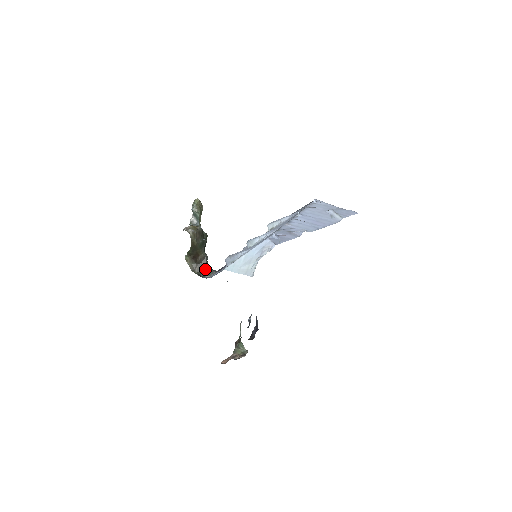
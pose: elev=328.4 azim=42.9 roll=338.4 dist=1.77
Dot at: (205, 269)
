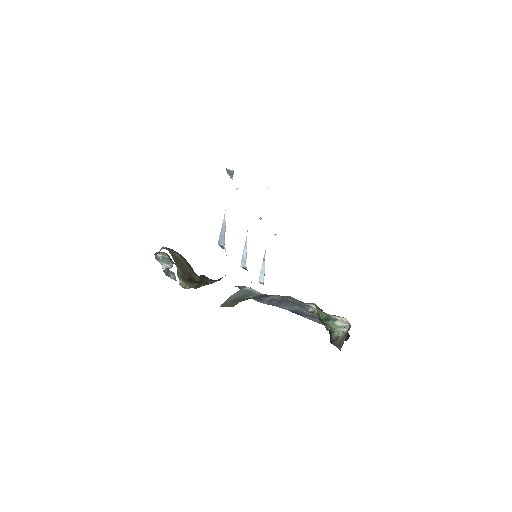
Dot at: (211, 281)
